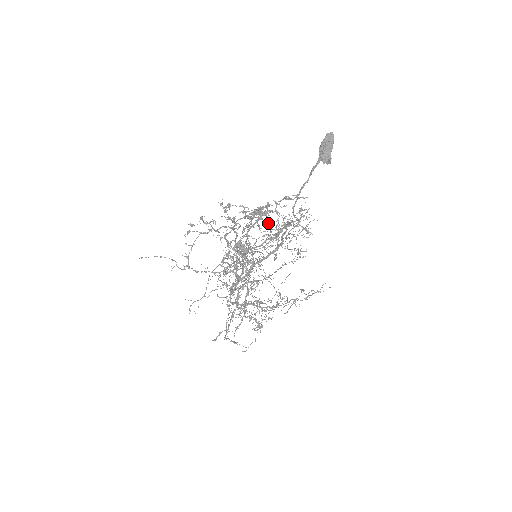
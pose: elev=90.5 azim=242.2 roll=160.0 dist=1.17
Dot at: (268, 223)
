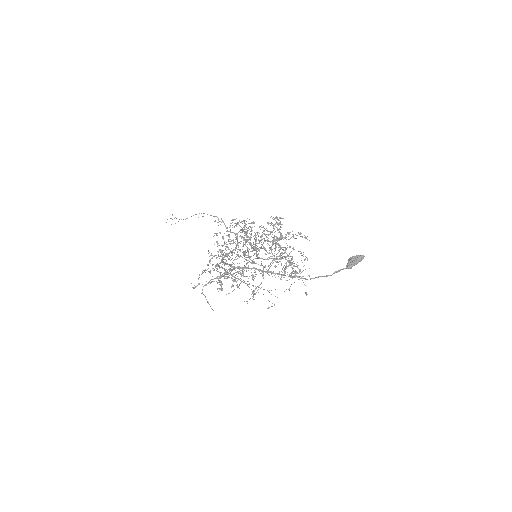
Dot at: (292, 277)
